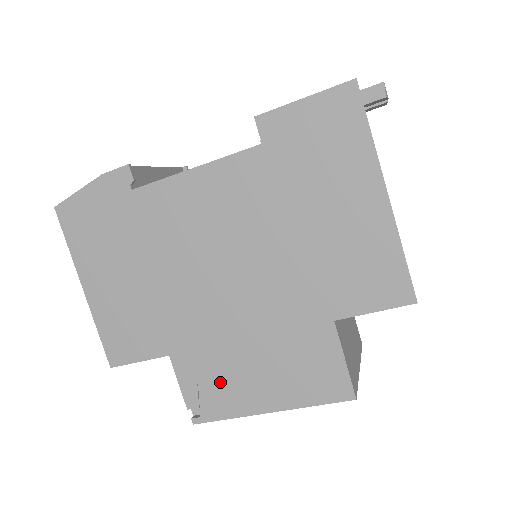
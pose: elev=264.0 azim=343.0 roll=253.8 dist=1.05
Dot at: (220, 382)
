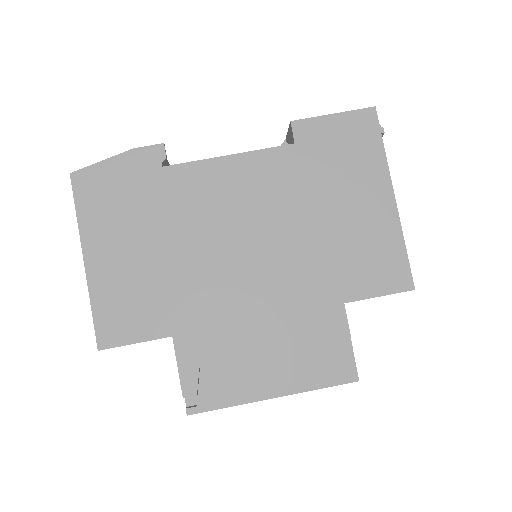
Dot at: (225, 365)
